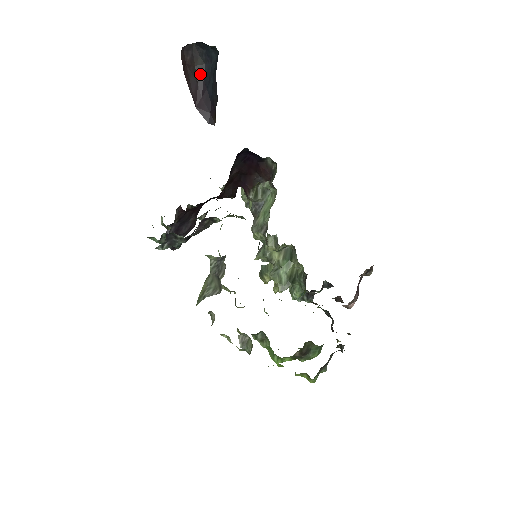
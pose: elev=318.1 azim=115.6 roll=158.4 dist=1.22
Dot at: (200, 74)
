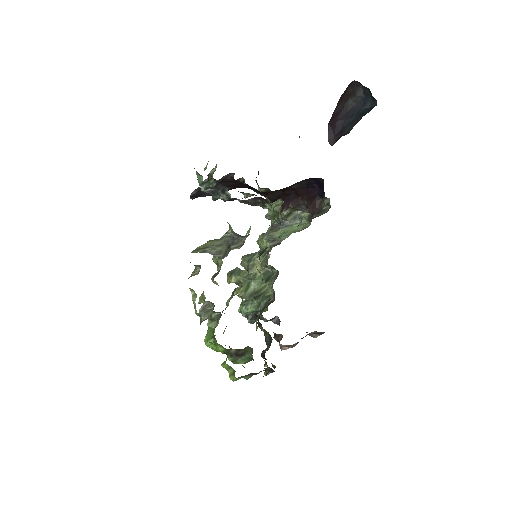
Dot at: (348, 106)
